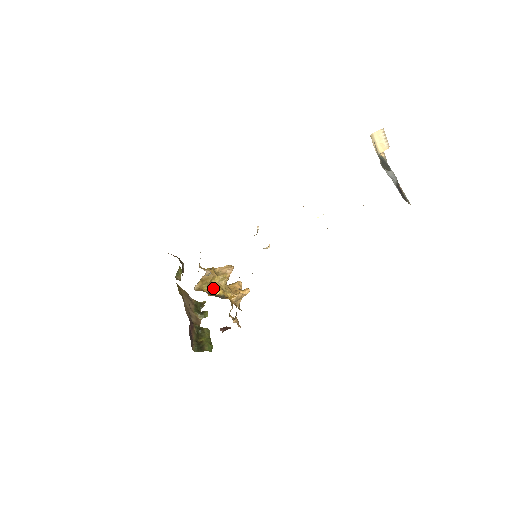
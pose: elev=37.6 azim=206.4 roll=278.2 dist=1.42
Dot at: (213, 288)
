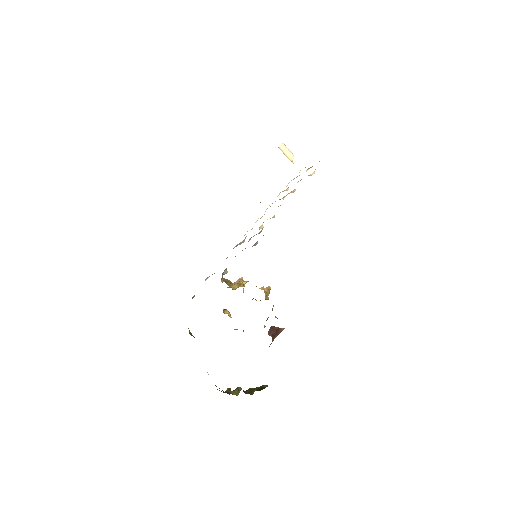
Dot at: occluded
